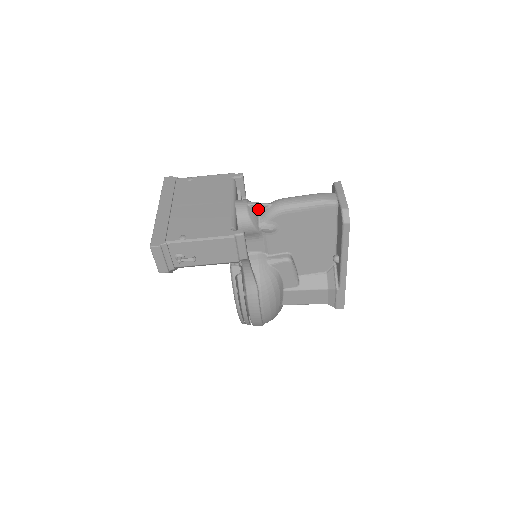
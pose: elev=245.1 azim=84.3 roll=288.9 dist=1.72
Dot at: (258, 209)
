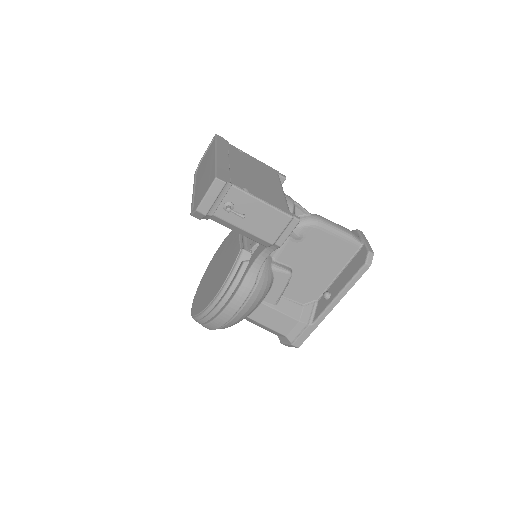
Dot at: (298, 212)
